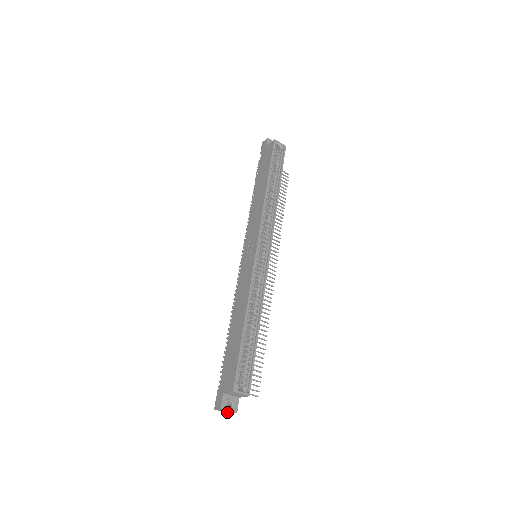
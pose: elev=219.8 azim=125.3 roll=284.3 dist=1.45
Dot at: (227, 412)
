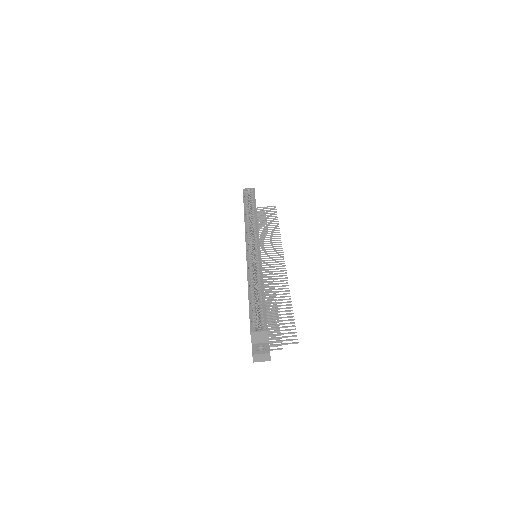
Dot at: (265, 360)
